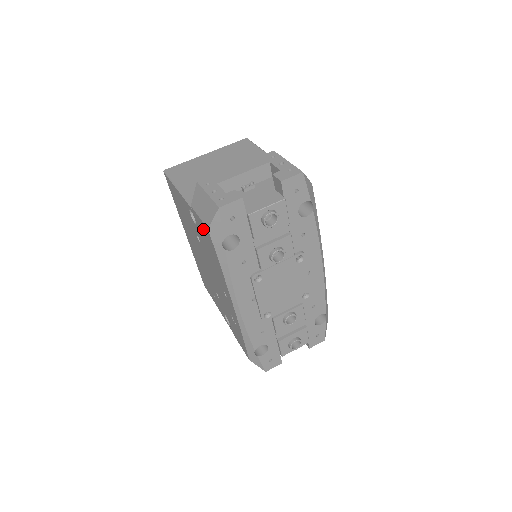
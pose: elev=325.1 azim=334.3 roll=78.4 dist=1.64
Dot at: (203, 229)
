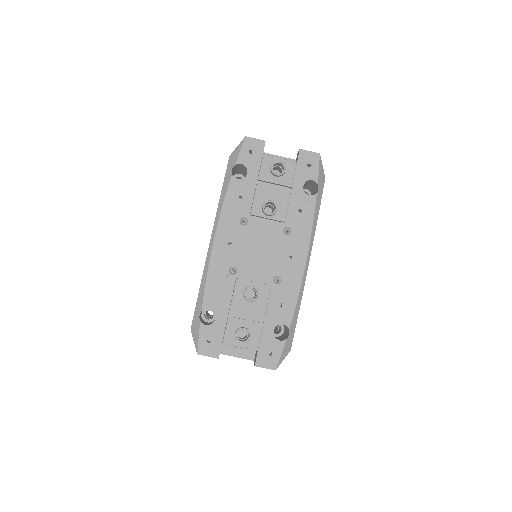
Dot at: occluded
